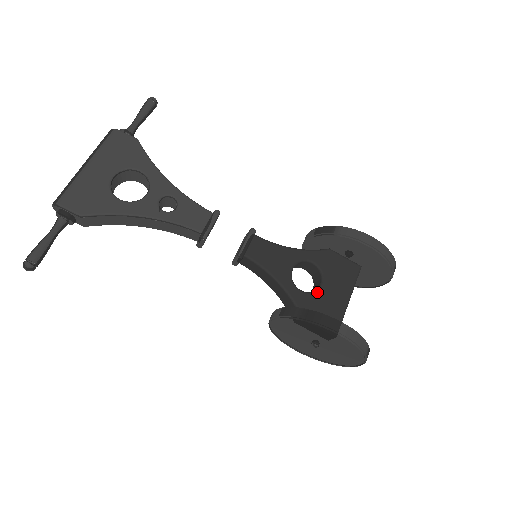
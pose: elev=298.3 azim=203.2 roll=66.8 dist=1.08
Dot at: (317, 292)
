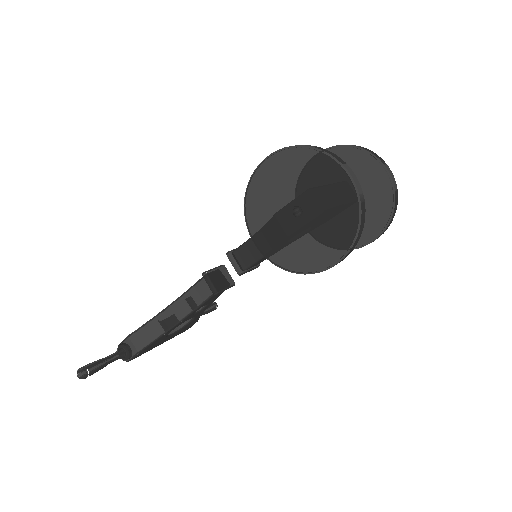
Dot at: occluded
